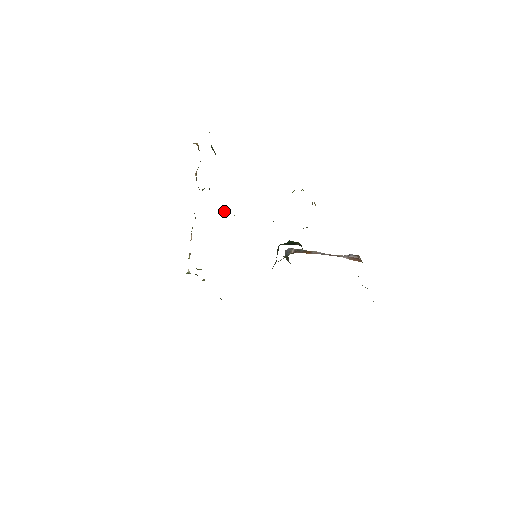
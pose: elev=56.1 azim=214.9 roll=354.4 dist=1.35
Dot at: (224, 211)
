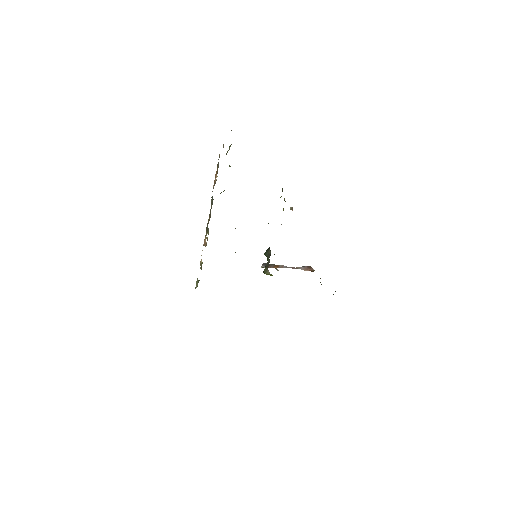
Dot at: occluded
